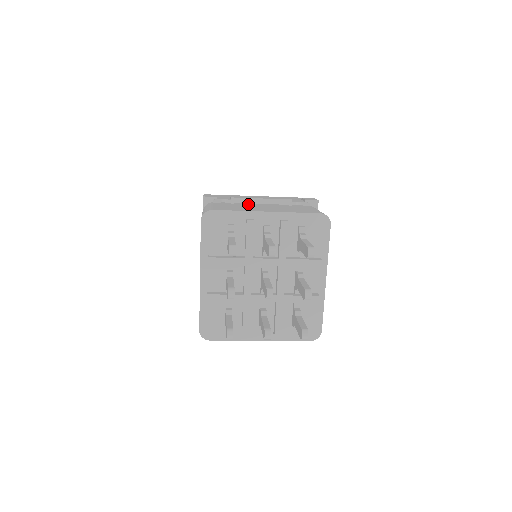
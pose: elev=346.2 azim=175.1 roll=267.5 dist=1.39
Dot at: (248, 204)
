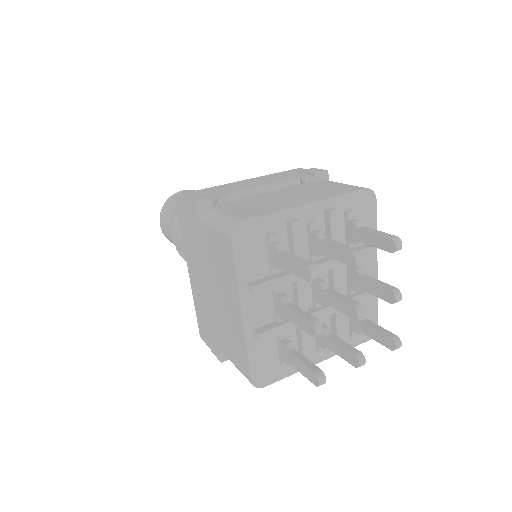
Dot at: (256, 196)
